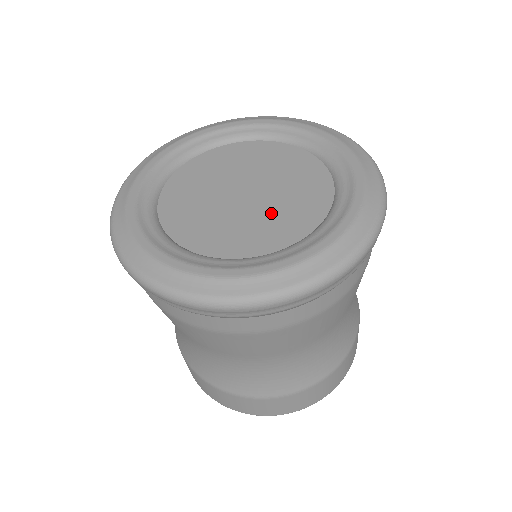
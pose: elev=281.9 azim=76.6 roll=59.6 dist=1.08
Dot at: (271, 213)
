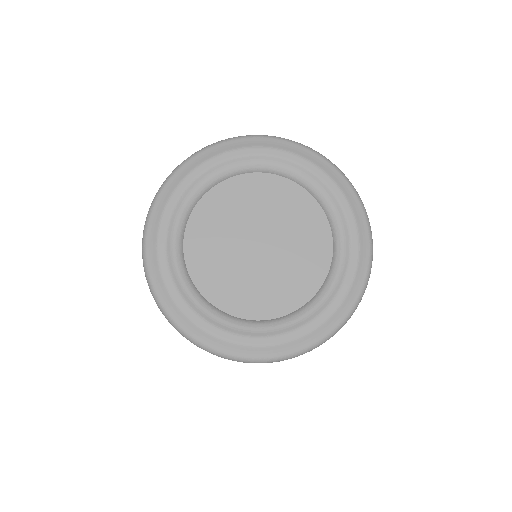
Dot at: (285, 269)
